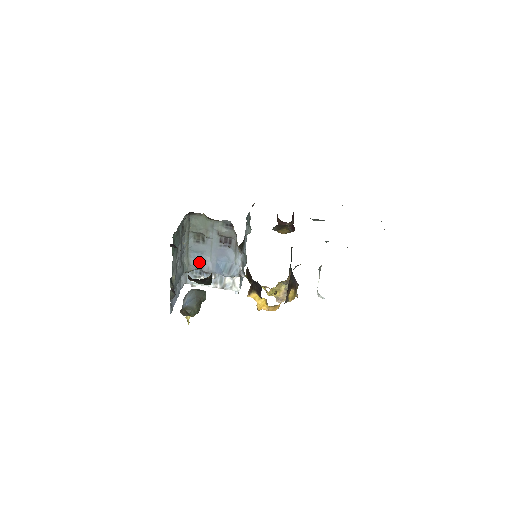
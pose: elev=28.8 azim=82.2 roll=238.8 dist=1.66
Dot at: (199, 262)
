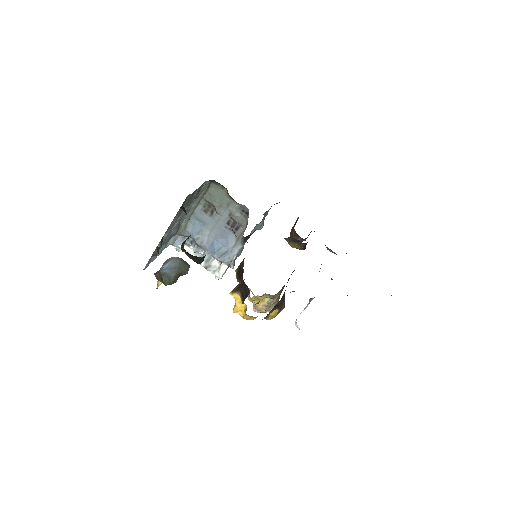
Dot at: (196, 231)
